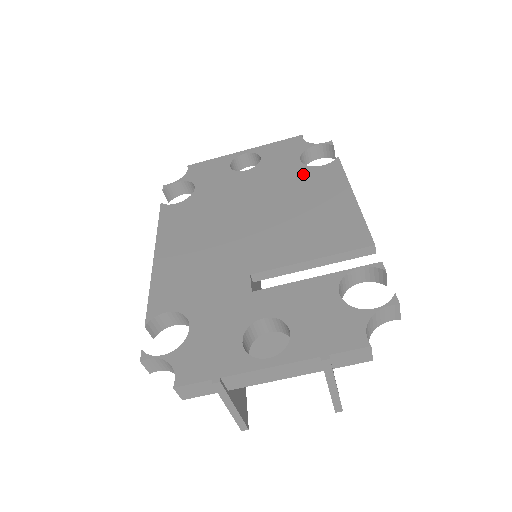
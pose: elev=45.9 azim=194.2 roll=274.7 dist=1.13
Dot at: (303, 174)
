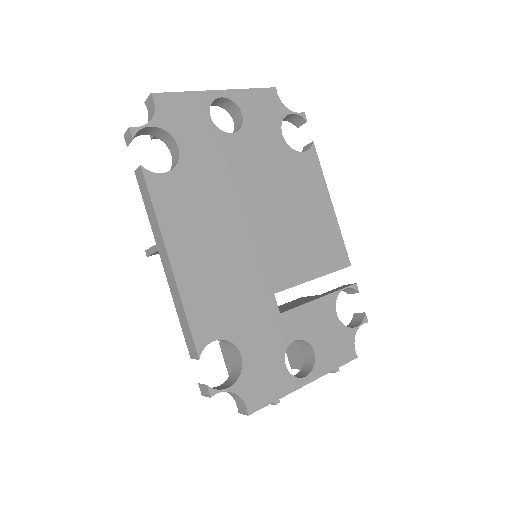
Dot at: (289, 160)
